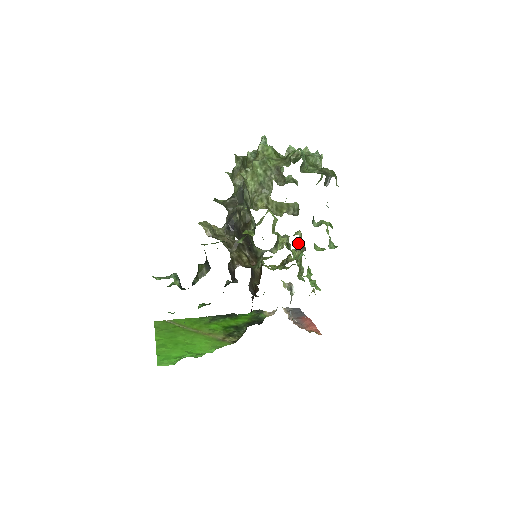
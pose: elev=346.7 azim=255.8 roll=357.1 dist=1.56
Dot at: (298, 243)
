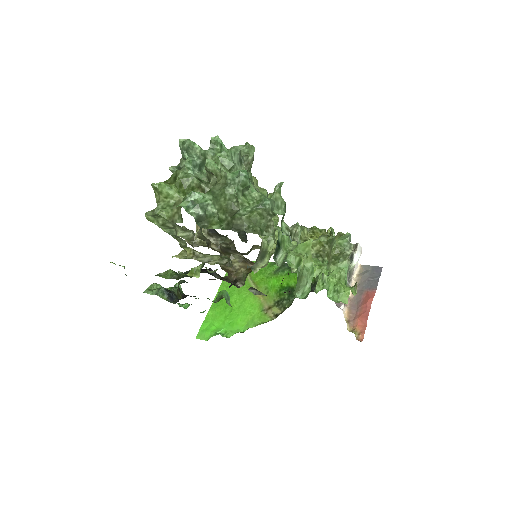
Dot at: (253, 288)
